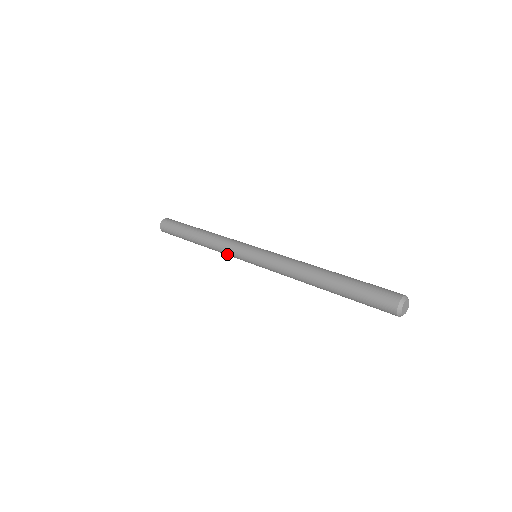
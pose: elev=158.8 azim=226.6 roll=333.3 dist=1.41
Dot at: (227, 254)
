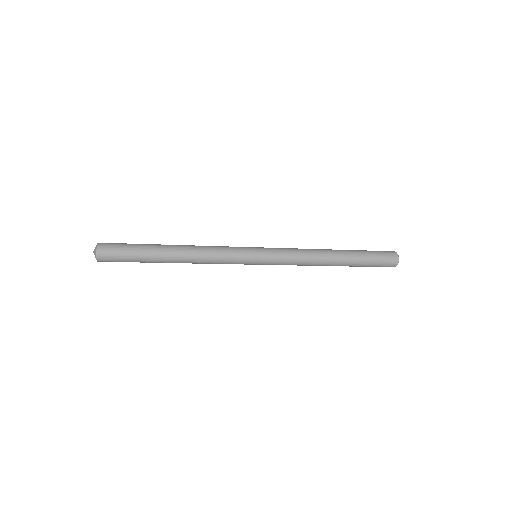
Dot at: (222, 263)
